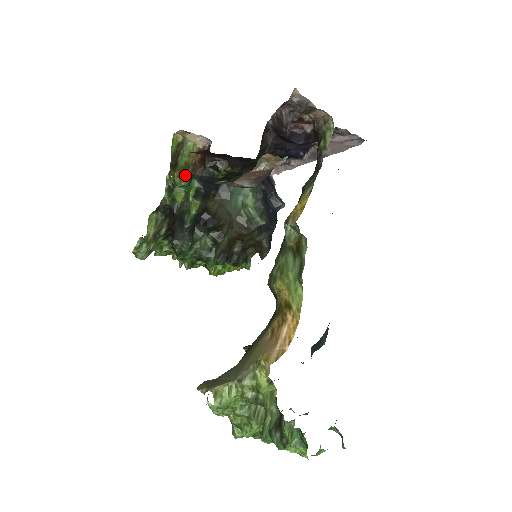
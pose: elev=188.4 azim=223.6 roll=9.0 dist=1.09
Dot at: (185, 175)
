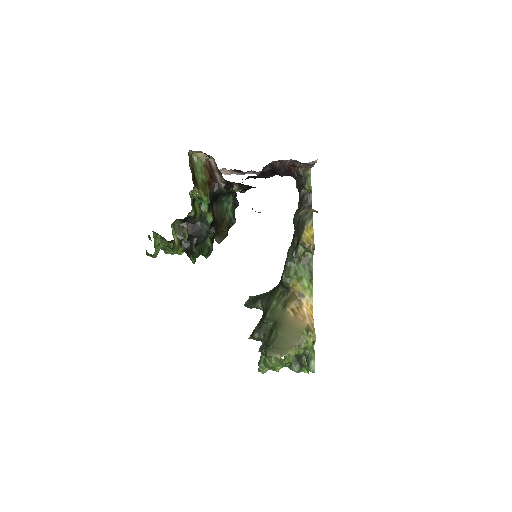
Dot at: (207, 193)
